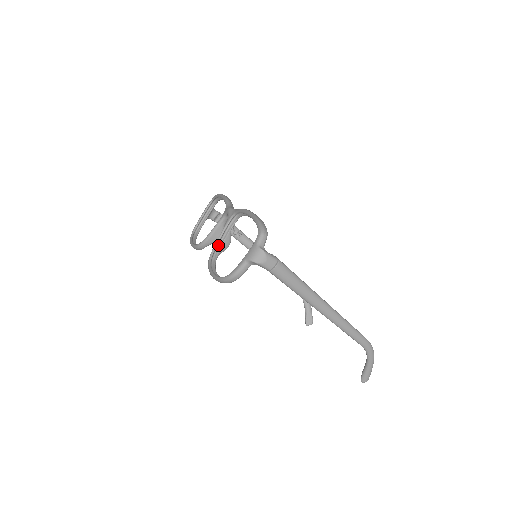
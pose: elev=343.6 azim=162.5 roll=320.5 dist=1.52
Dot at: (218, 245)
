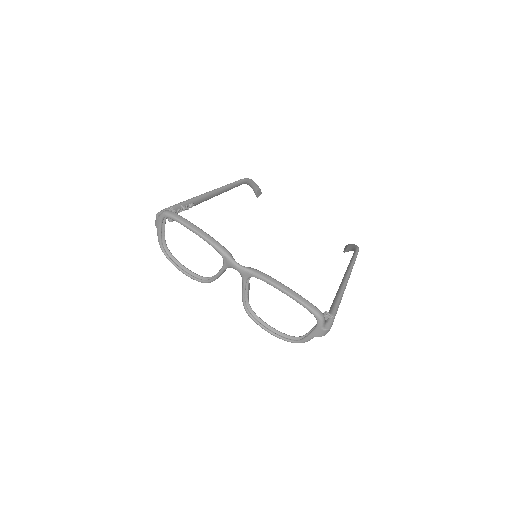
Dot at: (244, 296)
